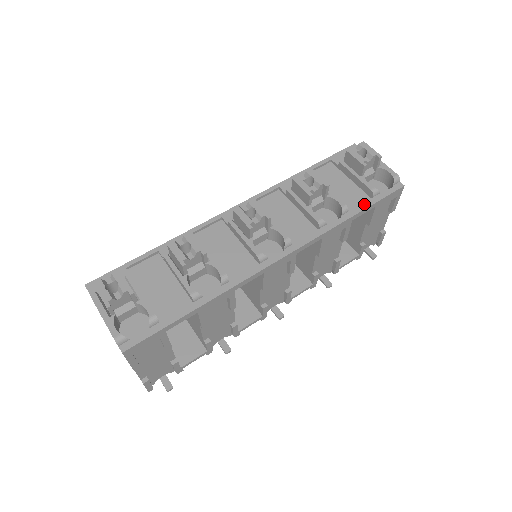
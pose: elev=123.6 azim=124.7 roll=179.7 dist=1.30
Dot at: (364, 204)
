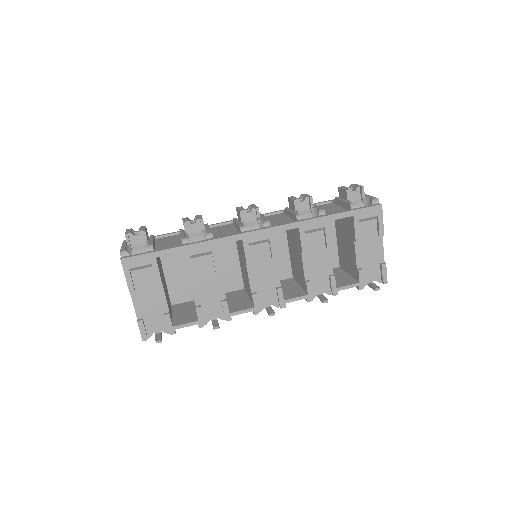
Dot at: (341, 211)
